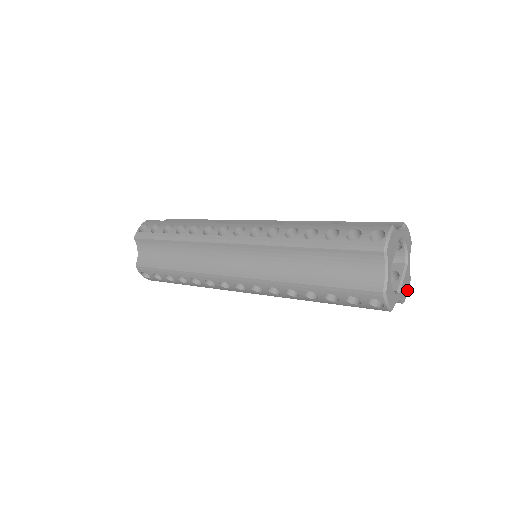
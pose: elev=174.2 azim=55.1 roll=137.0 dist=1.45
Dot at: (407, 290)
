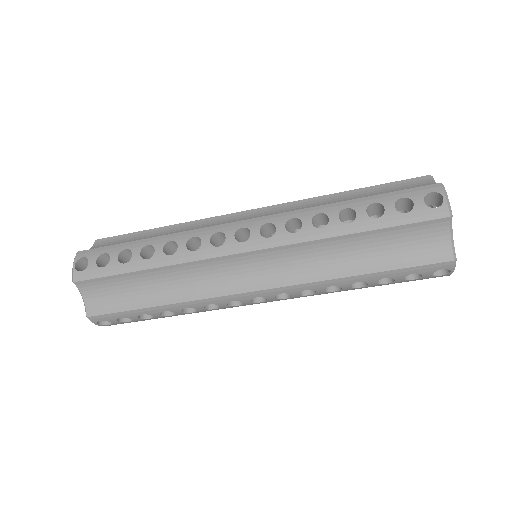
Dot at: occluded
